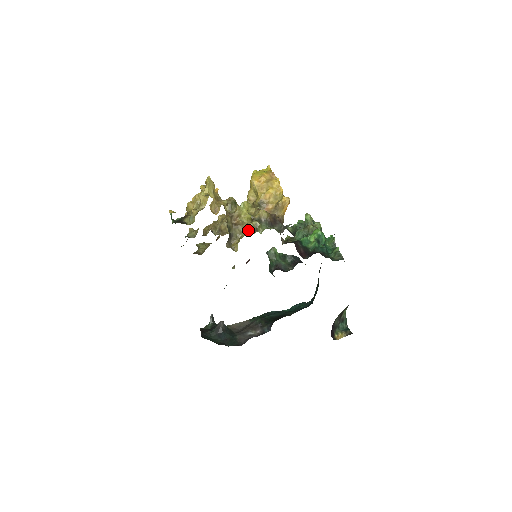
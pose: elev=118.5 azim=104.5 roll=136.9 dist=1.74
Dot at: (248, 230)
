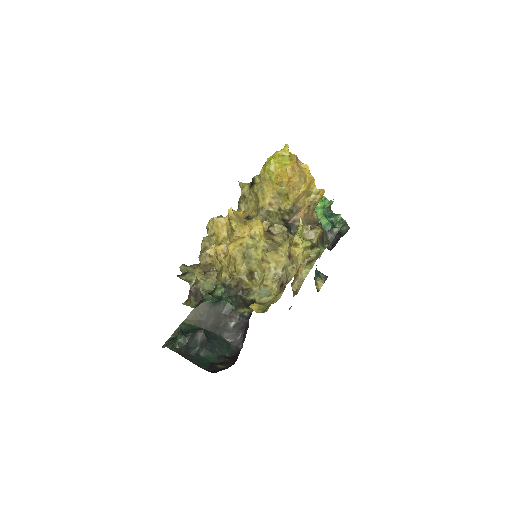
Dot at: (310, 263)
